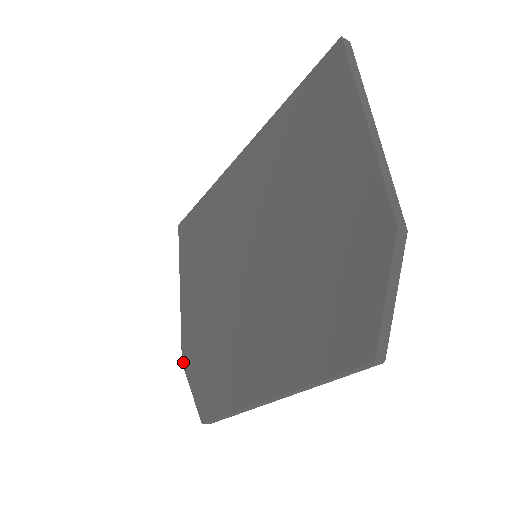
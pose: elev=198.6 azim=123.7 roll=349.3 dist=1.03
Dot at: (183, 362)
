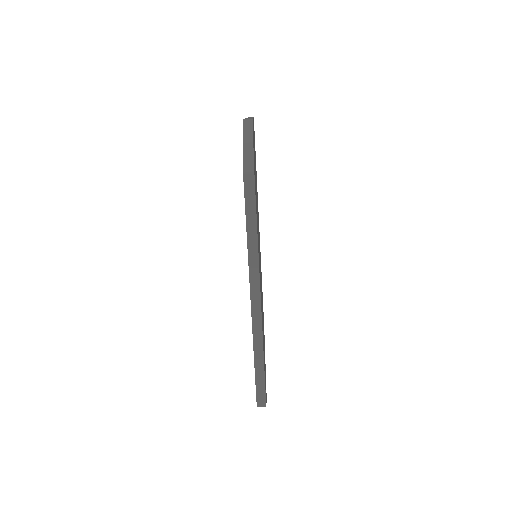
Dot at: occluded
